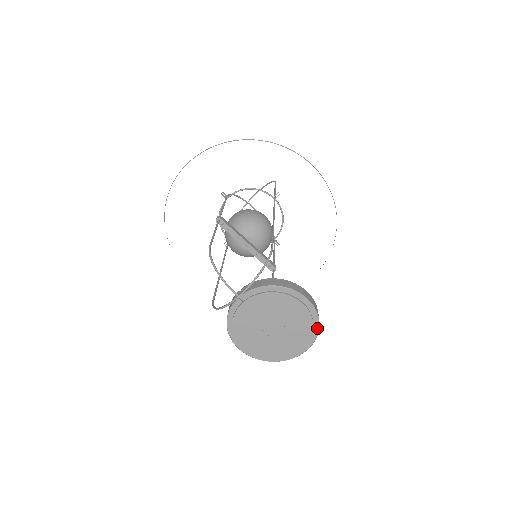
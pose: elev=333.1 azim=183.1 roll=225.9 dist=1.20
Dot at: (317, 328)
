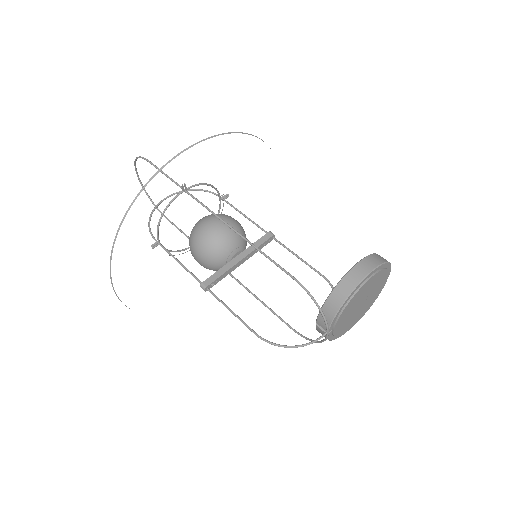
Dot at: (387, 264)
